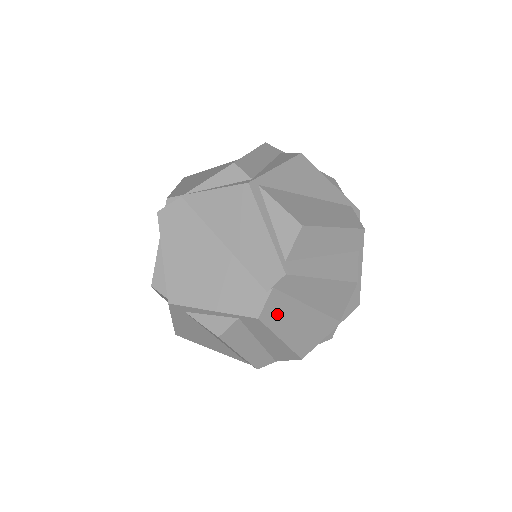
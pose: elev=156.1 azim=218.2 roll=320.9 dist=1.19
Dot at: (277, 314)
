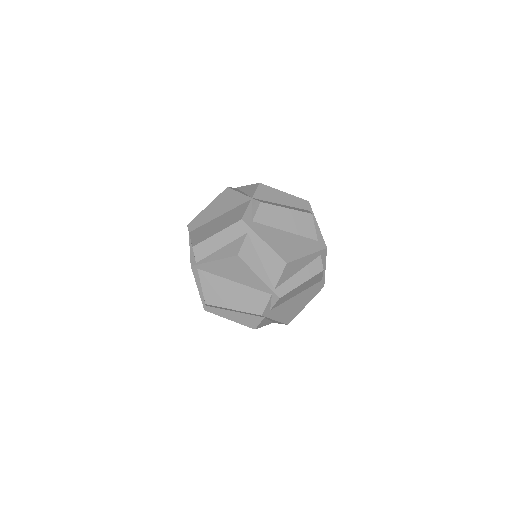
Dot at: occluded
